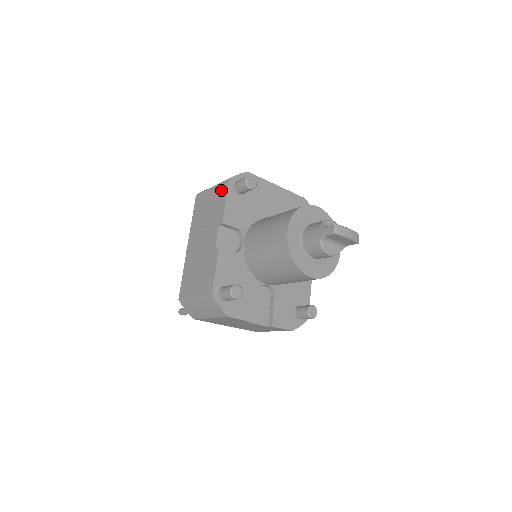
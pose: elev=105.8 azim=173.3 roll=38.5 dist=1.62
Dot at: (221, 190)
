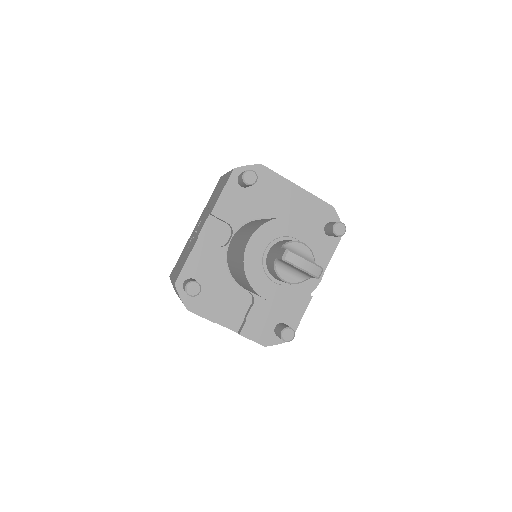
Dot at: (226, 178)
